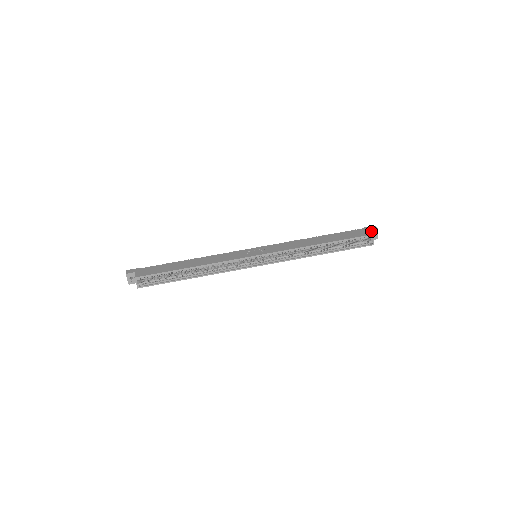
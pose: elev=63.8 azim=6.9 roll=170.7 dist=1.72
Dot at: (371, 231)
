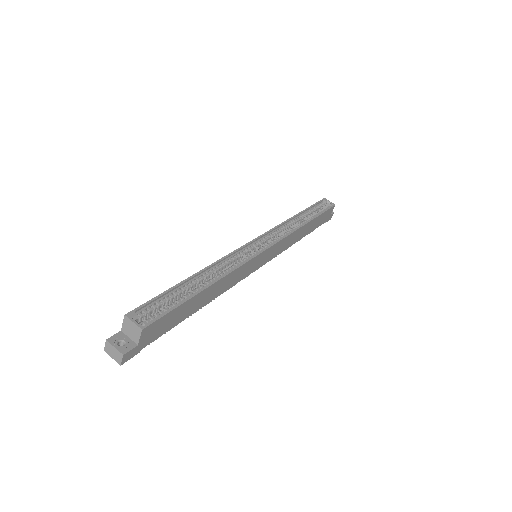
Dot at: occluded
